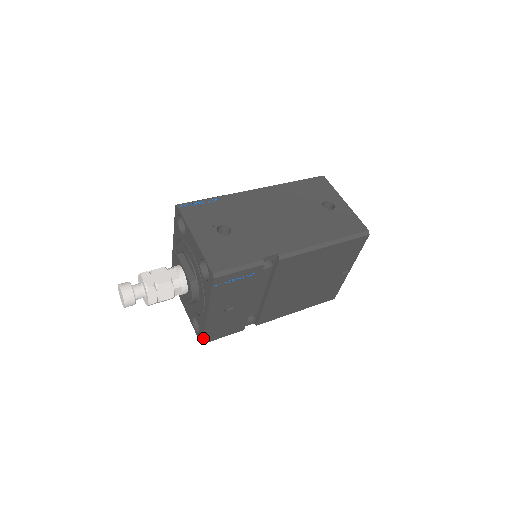
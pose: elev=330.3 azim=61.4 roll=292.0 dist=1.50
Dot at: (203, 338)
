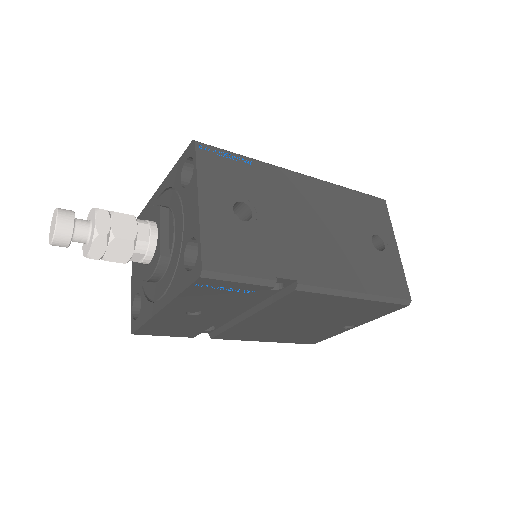
Dot at: (138, 329)
